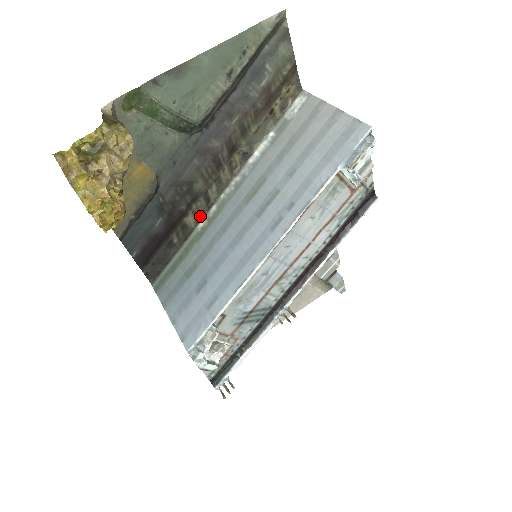
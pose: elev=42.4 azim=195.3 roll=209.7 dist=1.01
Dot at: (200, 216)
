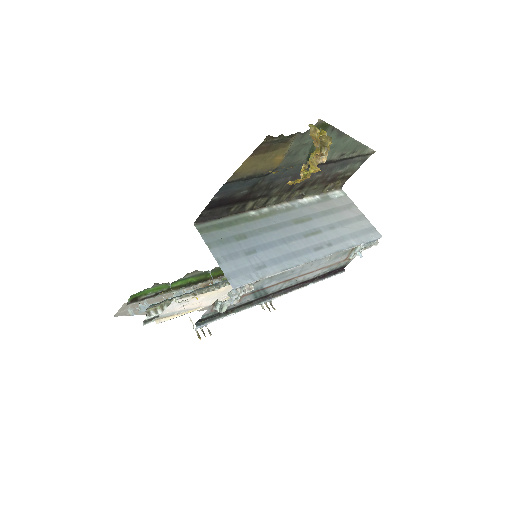
Dot at: (254, 207)
